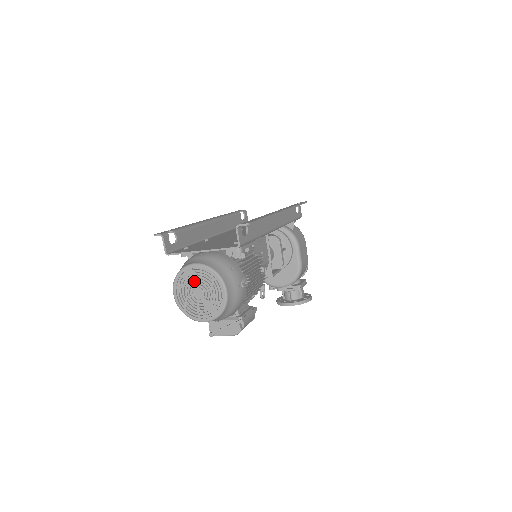
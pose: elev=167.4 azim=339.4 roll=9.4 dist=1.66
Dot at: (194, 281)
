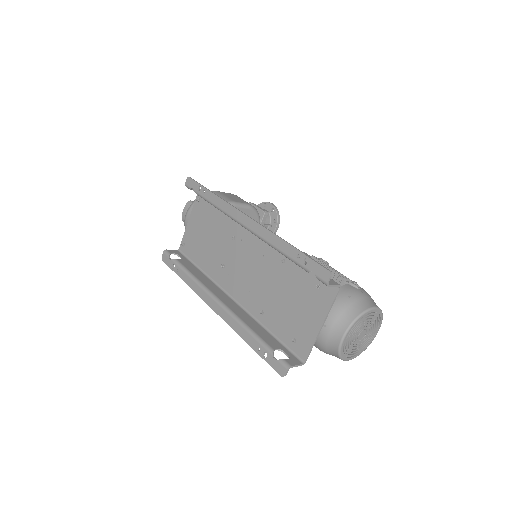
Dot at: (352, 339)
